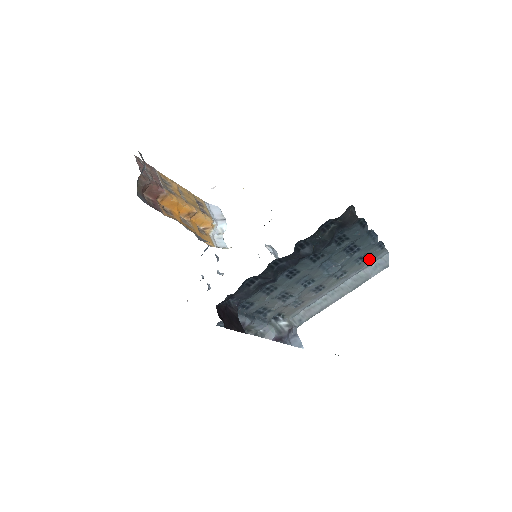
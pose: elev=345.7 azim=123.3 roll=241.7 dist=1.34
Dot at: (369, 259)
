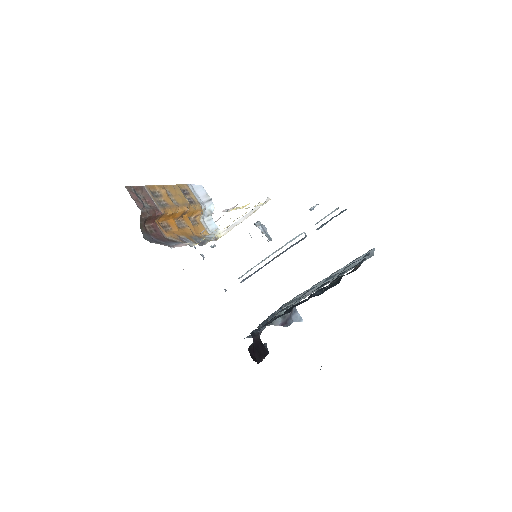
Dot at: (359, 257)
